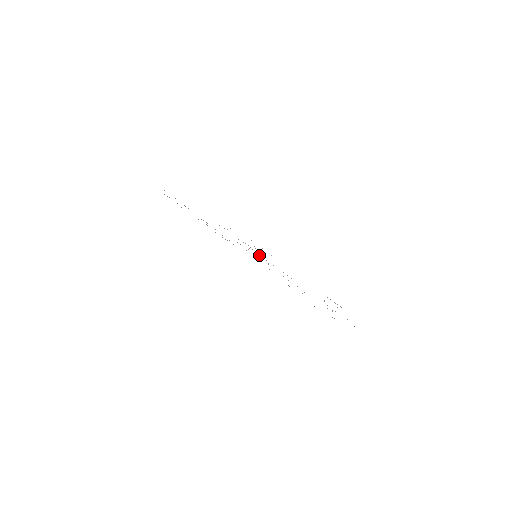
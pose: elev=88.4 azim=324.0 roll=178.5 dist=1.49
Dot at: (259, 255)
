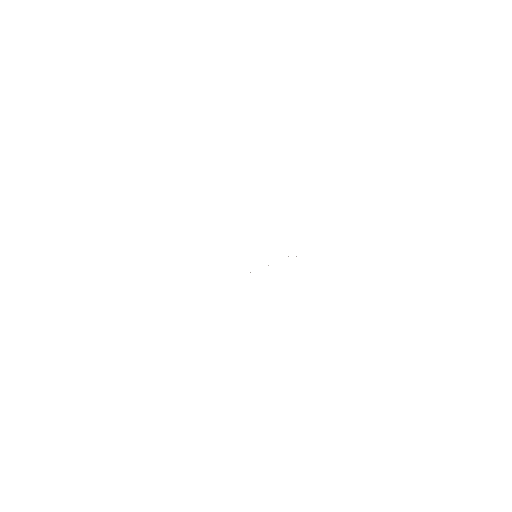
Dot at: occluded
